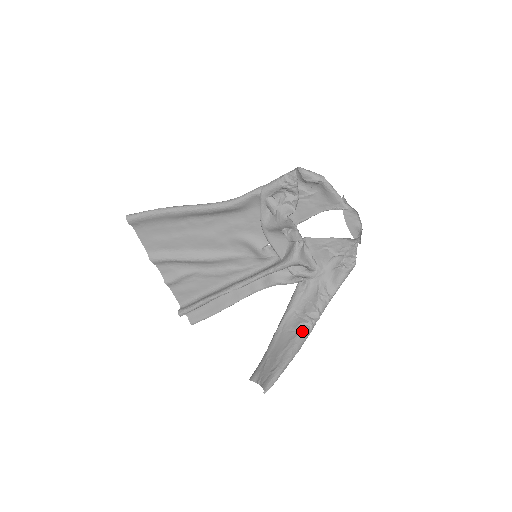
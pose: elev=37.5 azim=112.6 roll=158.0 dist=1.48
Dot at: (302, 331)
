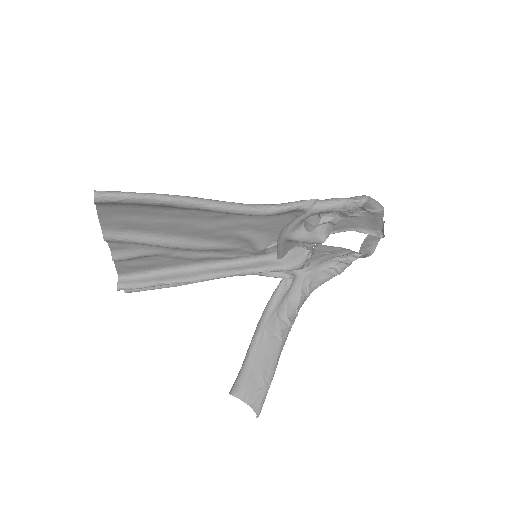
Dot at: (284, 337)
